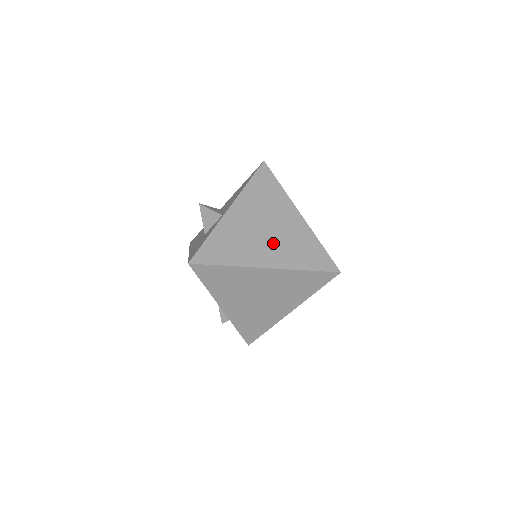
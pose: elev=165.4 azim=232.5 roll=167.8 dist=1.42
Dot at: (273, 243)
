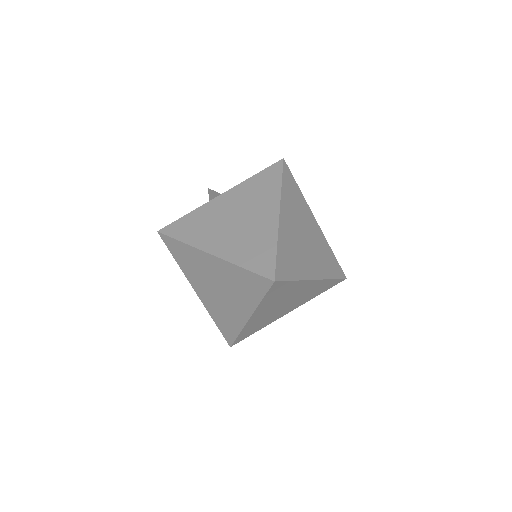
Dot at: (233, 234)
